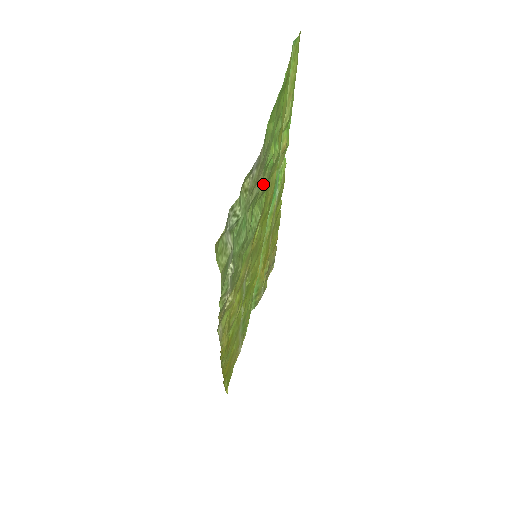
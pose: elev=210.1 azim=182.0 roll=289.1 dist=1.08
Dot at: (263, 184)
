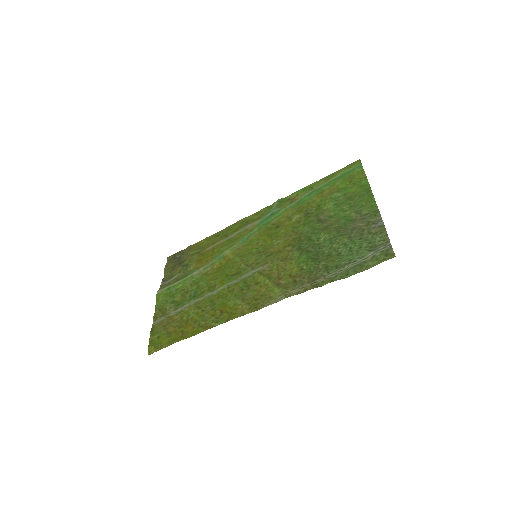
Dot at: (334, 225)
